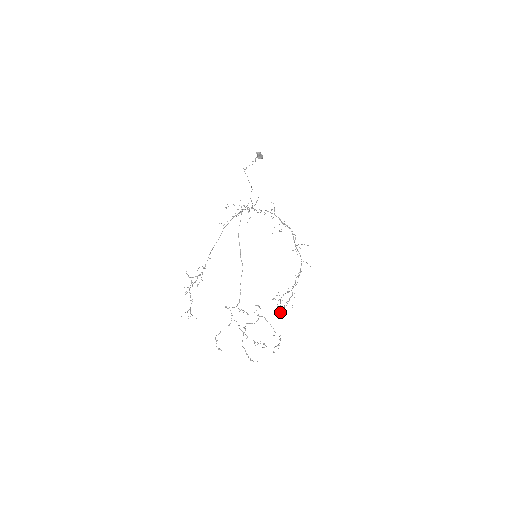
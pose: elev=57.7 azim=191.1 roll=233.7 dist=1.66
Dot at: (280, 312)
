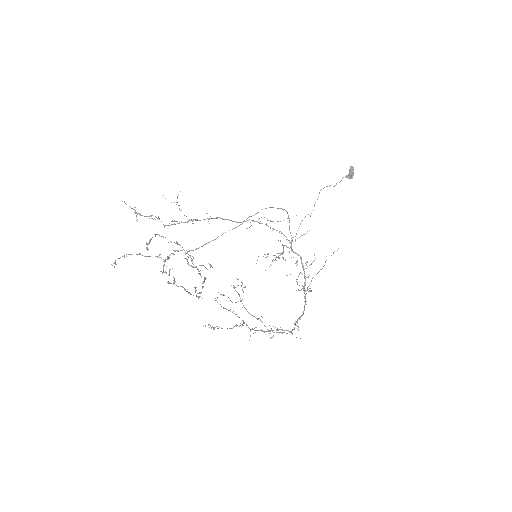
Dot at: occluded
